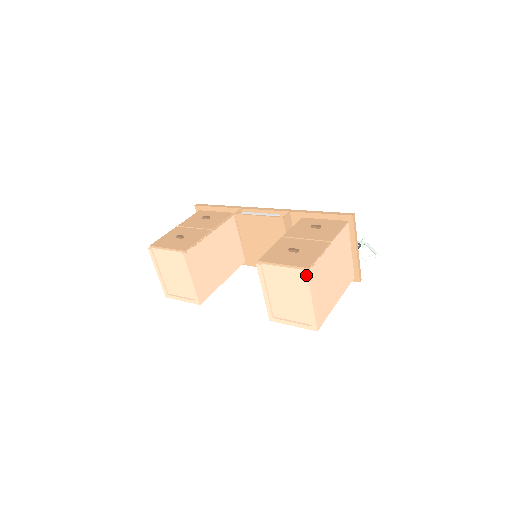
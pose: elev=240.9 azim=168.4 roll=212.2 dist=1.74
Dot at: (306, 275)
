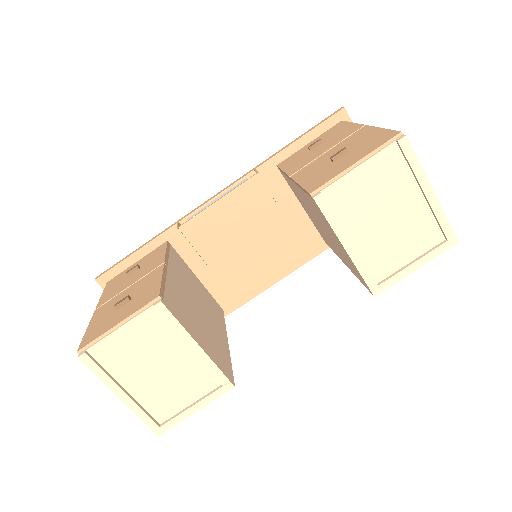
Dot at: (407, 143)
